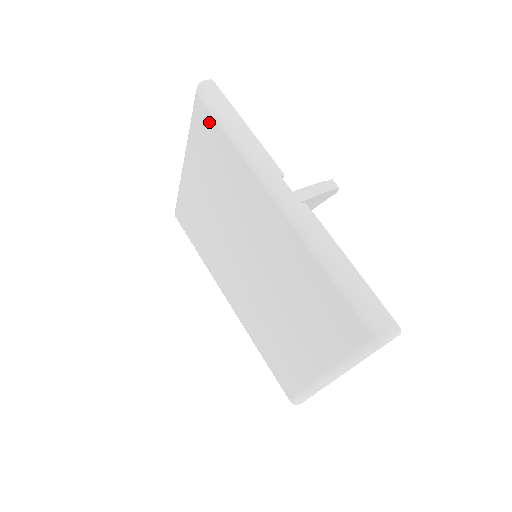
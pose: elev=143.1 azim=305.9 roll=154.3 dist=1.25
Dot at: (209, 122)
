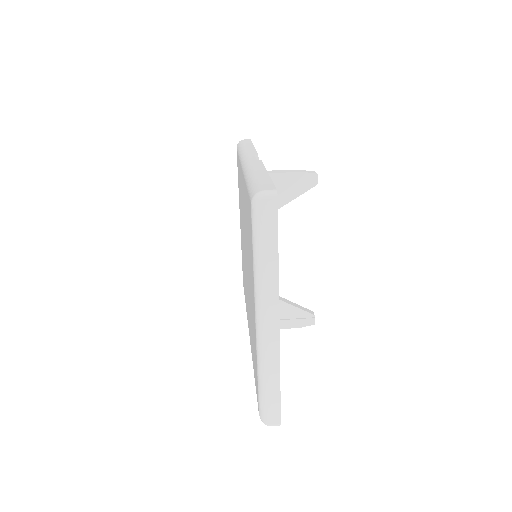
Dot at: occluded
